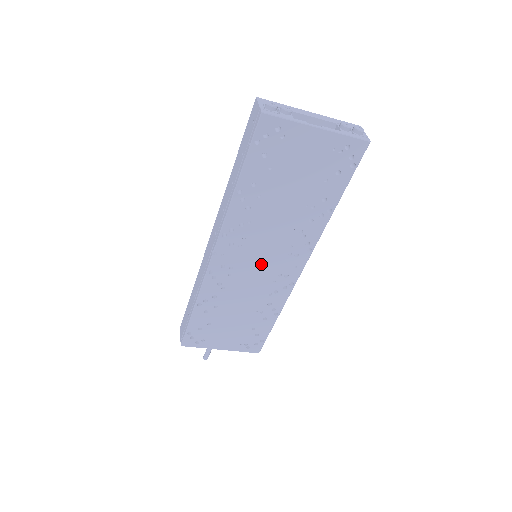
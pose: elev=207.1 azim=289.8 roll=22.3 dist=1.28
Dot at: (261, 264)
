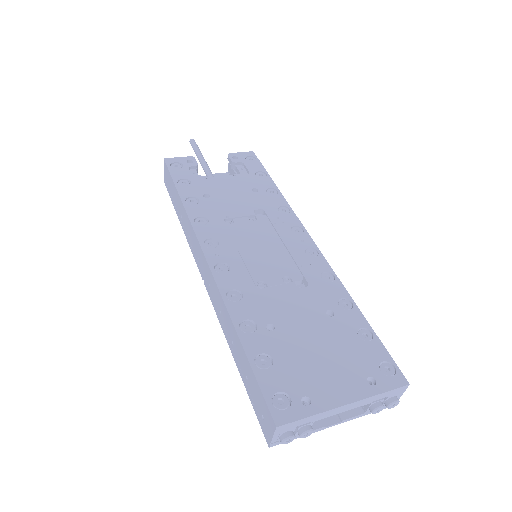
Dot at: occluded
